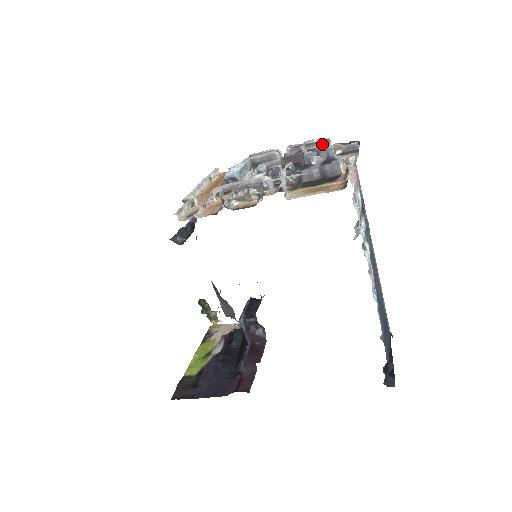
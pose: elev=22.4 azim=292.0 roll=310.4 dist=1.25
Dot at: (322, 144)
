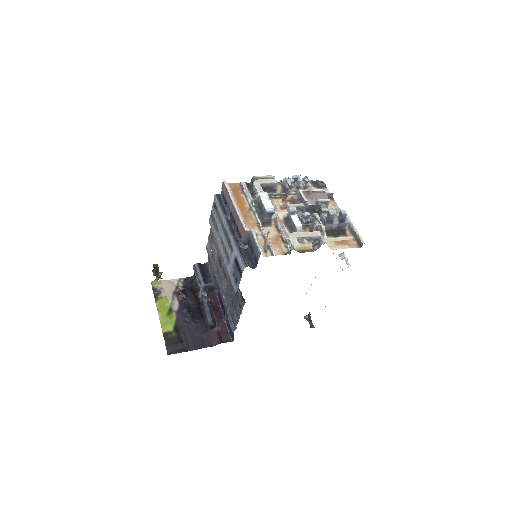
Dot at: (328, 199)
